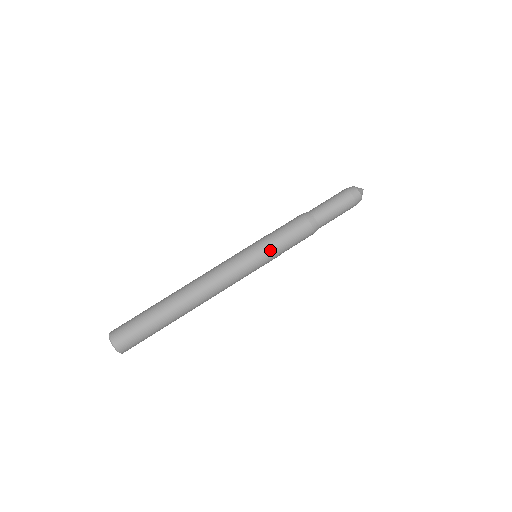
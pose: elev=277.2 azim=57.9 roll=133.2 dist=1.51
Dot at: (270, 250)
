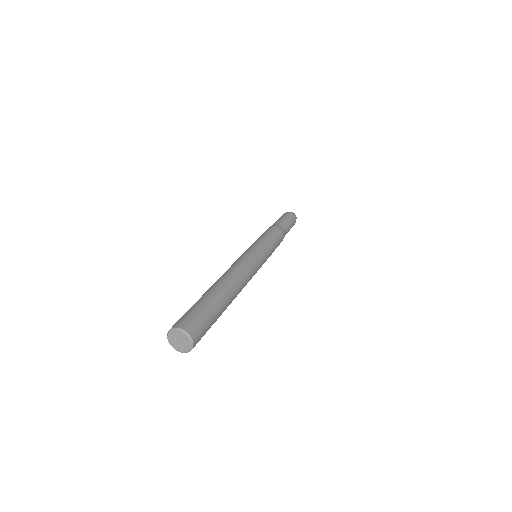
Dot at: (258, 241)
